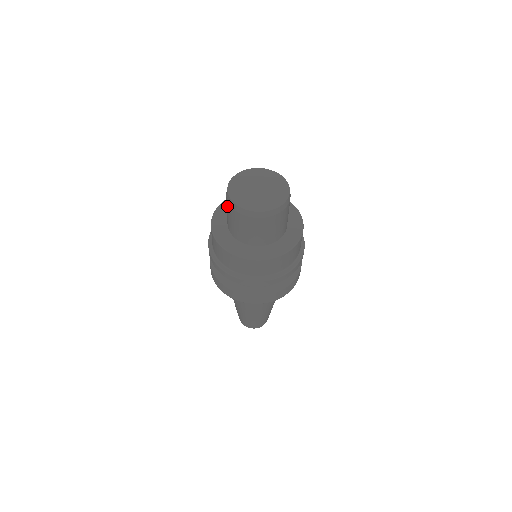
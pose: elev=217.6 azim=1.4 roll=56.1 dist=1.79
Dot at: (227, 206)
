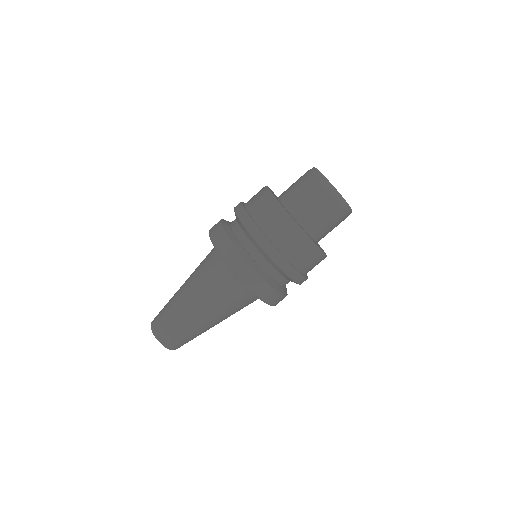
Dot at: (306, 180)
